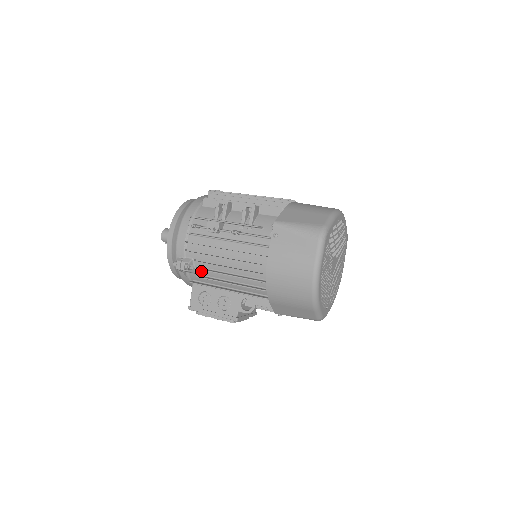
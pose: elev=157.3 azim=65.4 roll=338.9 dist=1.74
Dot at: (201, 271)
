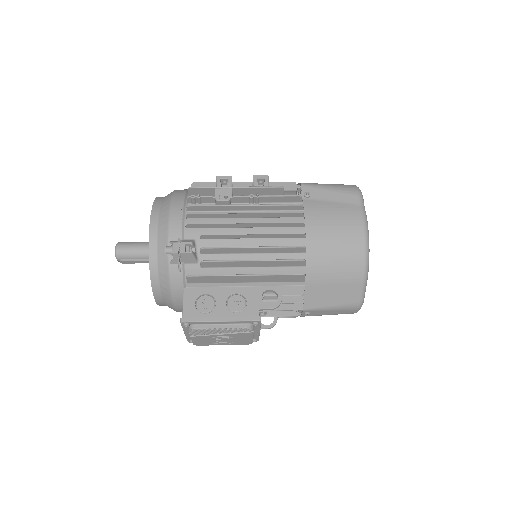
Dot at: (206, 257)
